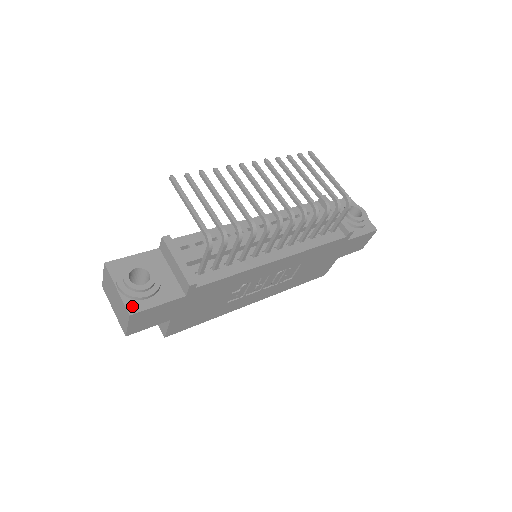
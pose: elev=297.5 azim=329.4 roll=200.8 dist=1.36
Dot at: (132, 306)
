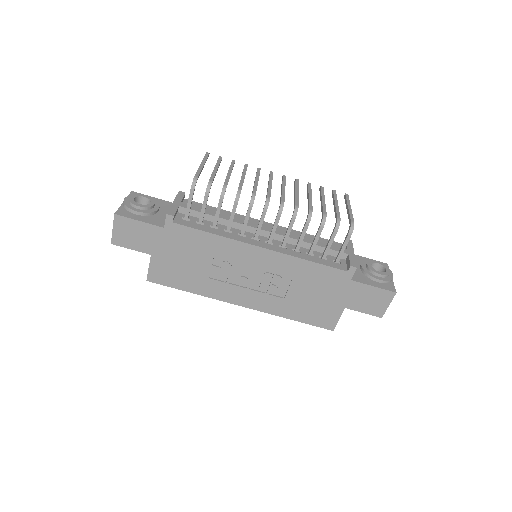
Dot at: (122, 212)
